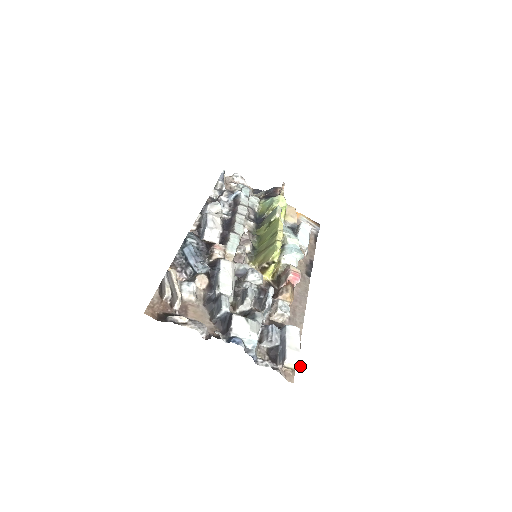
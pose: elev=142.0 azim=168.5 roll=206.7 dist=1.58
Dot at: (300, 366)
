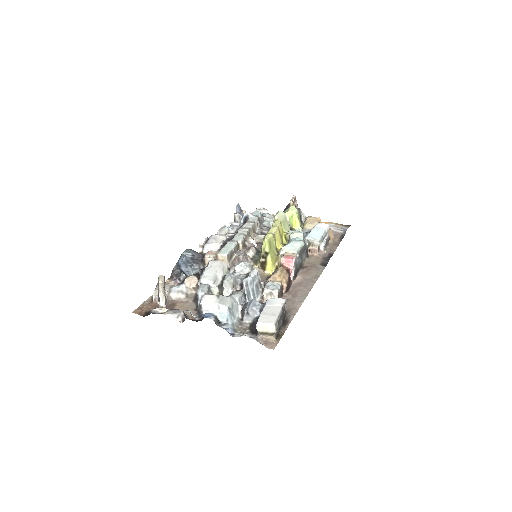
Dot at: (274, 328)
